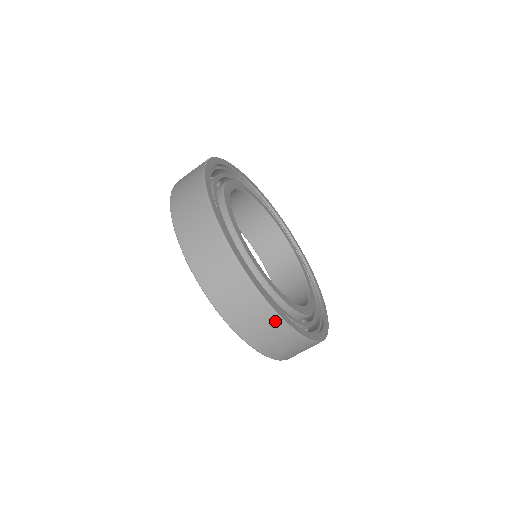
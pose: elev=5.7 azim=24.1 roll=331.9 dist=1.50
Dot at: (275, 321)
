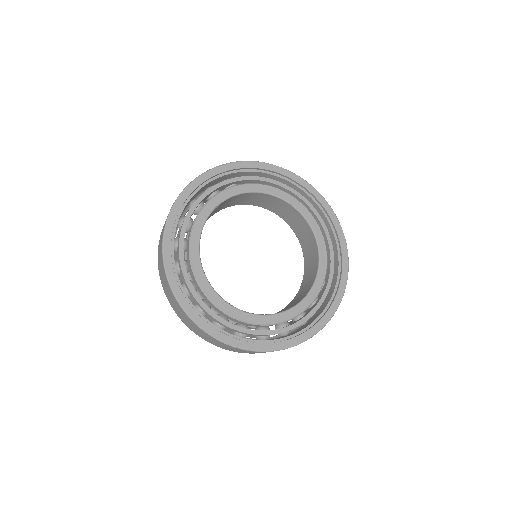
Dot at: (199, 328)
